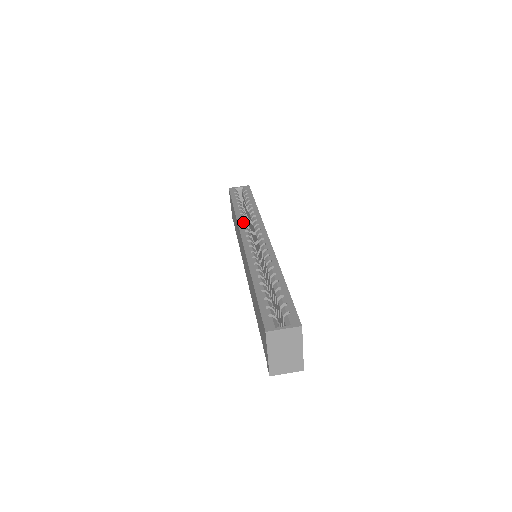
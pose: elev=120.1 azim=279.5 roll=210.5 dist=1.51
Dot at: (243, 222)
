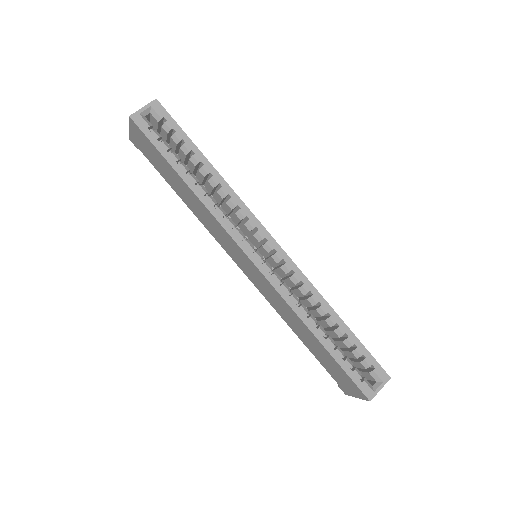
Dot at: (223, 216)
